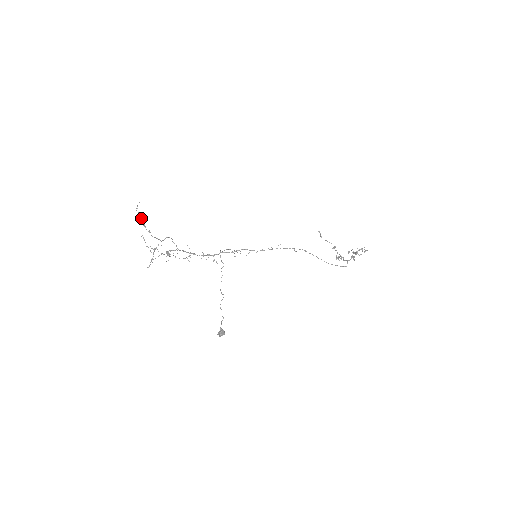
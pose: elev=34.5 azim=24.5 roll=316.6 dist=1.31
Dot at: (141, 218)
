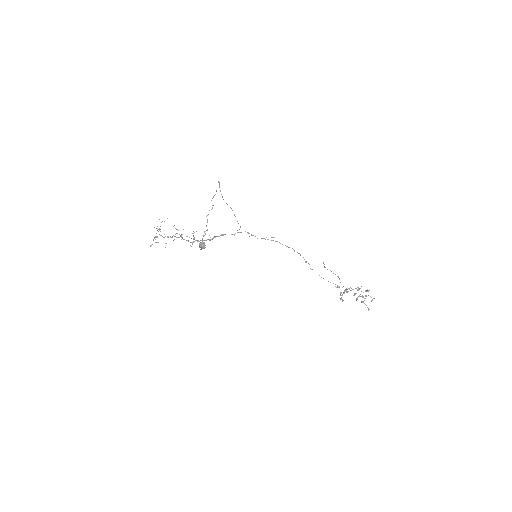
Dot at: occluded
